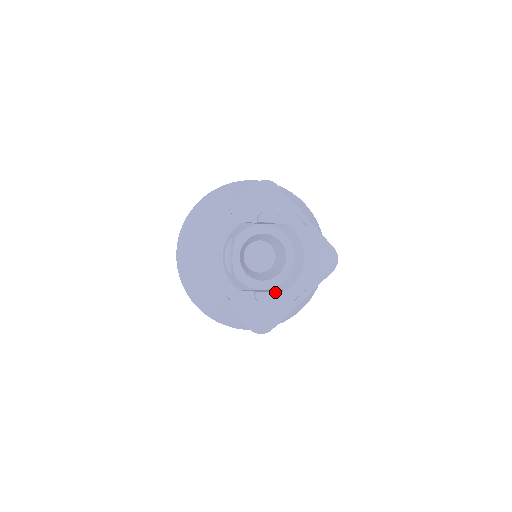
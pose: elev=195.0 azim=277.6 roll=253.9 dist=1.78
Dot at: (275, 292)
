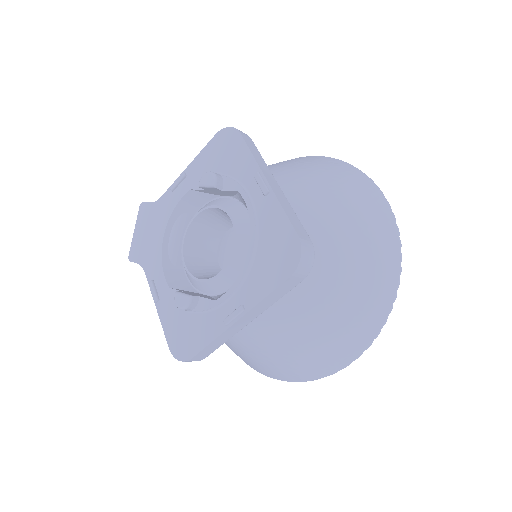
Dot at: (204, 298)
